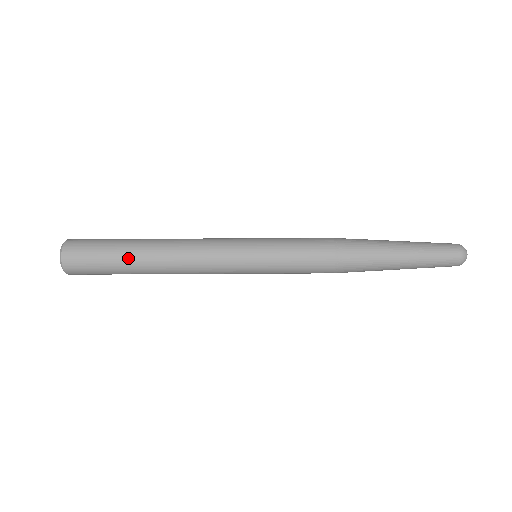
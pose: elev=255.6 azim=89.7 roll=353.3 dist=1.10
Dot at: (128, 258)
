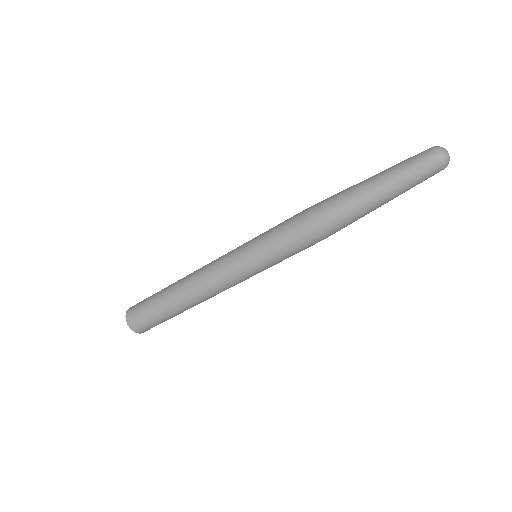
Dot at: (164, 302)
